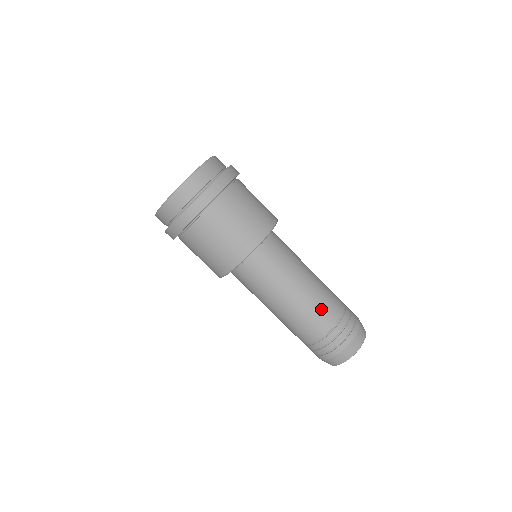
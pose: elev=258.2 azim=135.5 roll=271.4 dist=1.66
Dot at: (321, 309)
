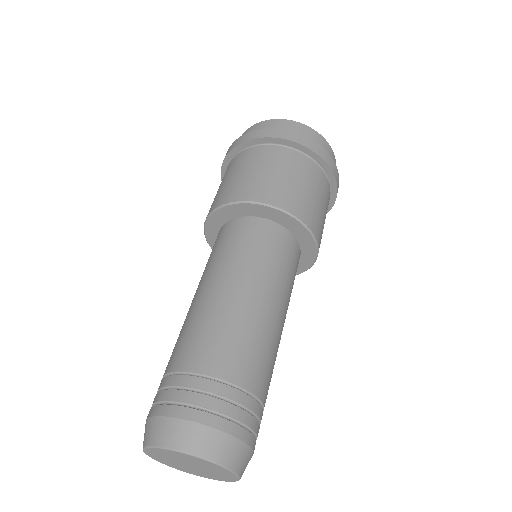
Dot at: (215, 336)
